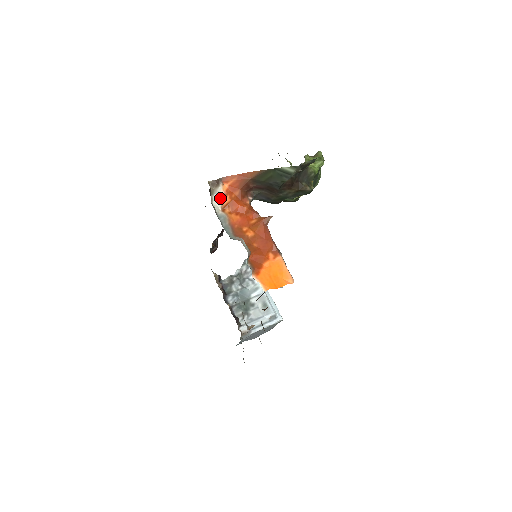
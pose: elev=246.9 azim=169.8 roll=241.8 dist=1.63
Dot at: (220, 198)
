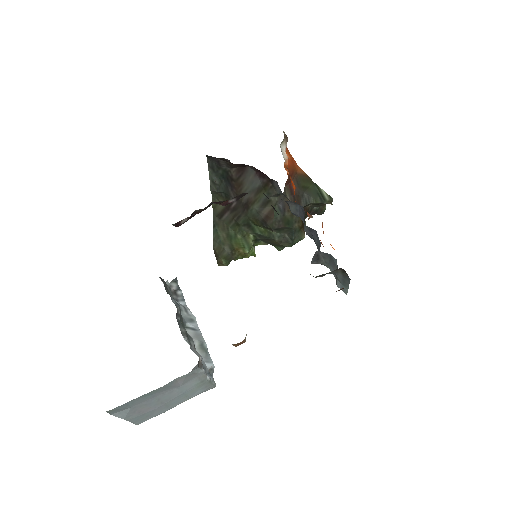
Dot at: (285, 154)
